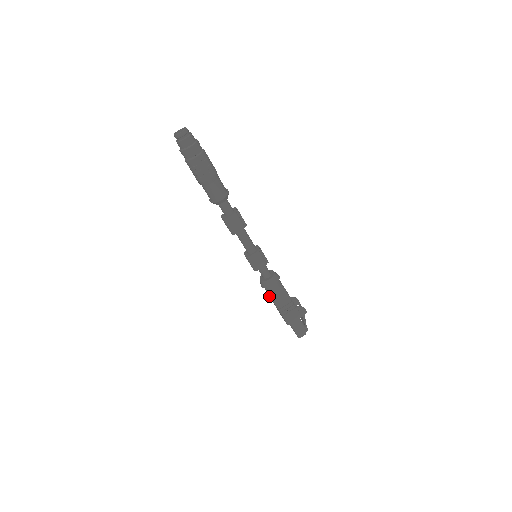
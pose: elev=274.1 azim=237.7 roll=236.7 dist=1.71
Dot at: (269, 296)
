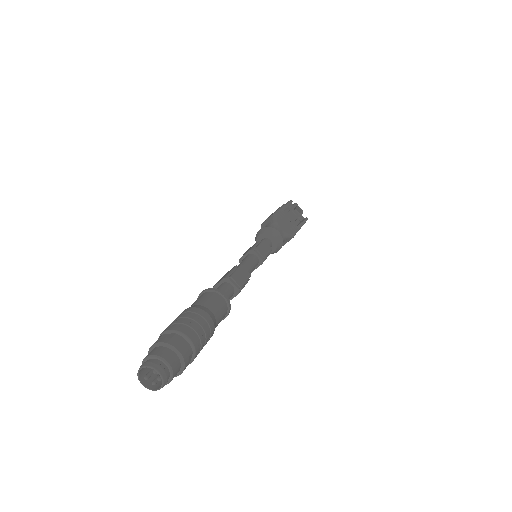
Dot at: occluded
